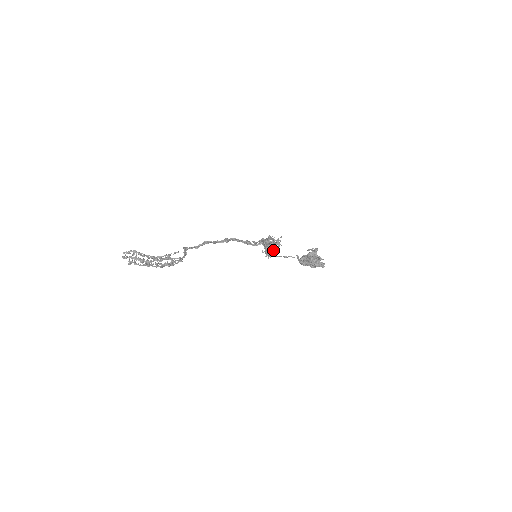
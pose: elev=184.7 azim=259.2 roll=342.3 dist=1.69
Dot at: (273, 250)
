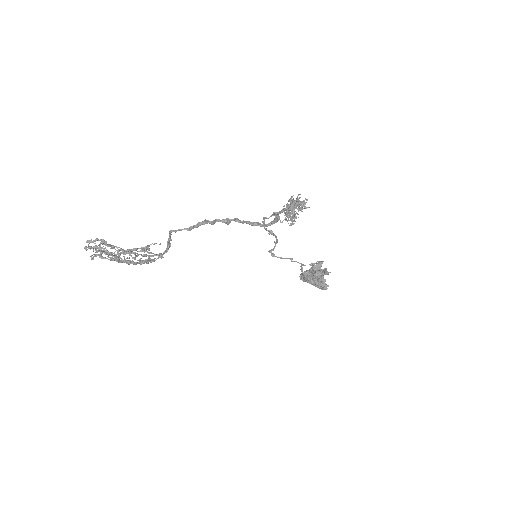
Dot at: (295, 217)
